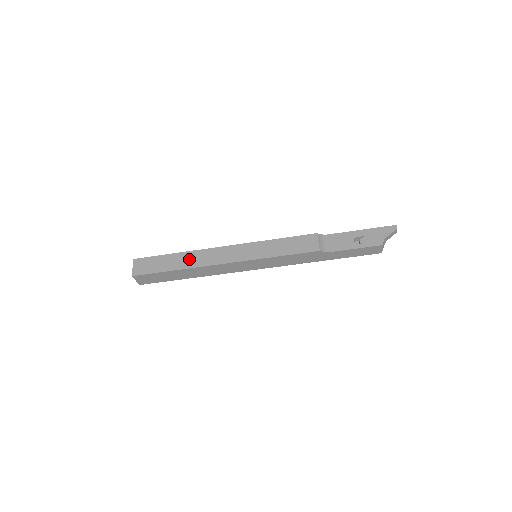
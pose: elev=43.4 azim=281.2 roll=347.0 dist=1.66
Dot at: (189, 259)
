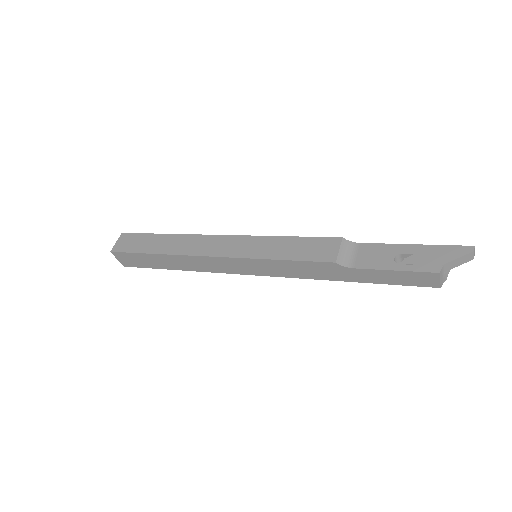
Dot at: (174, 243)
